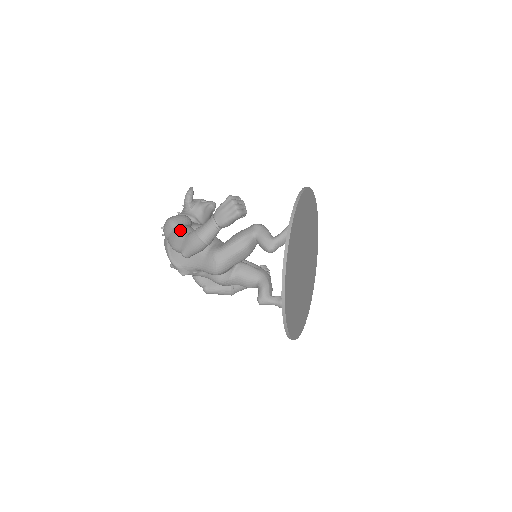
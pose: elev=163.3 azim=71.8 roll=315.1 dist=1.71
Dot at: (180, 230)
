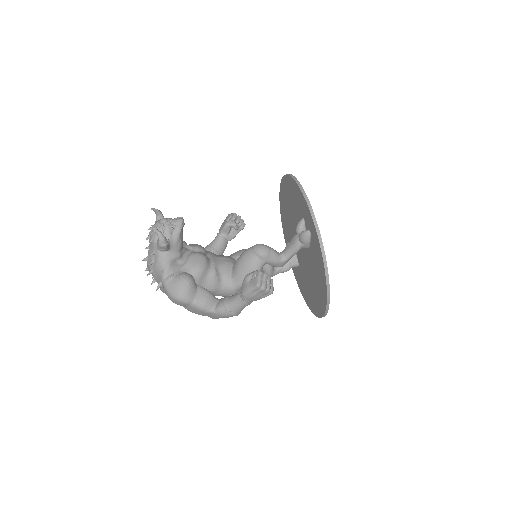
Dot at: (203, 308)
